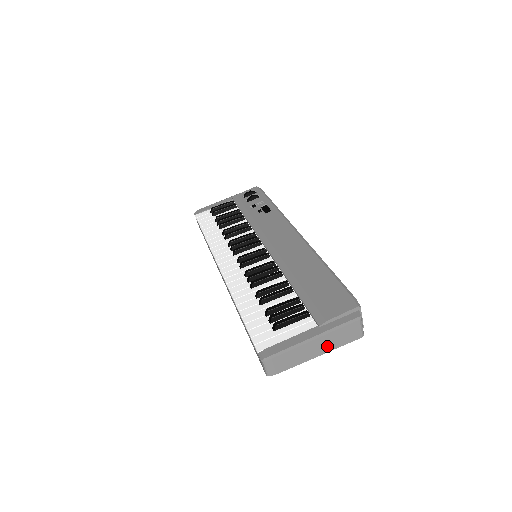
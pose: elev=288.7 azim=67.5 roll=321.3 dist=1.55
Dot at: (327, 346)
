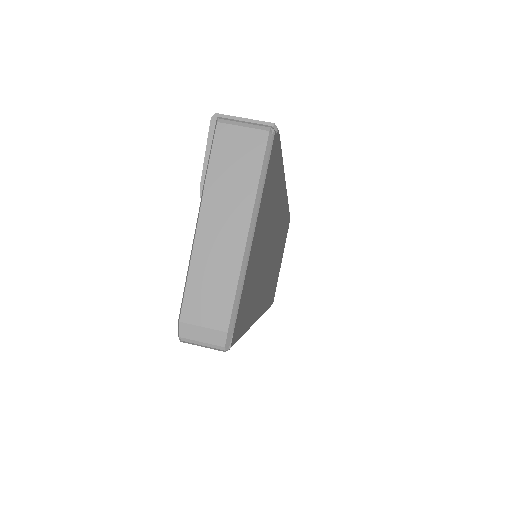
Dot at: (235, 208)
